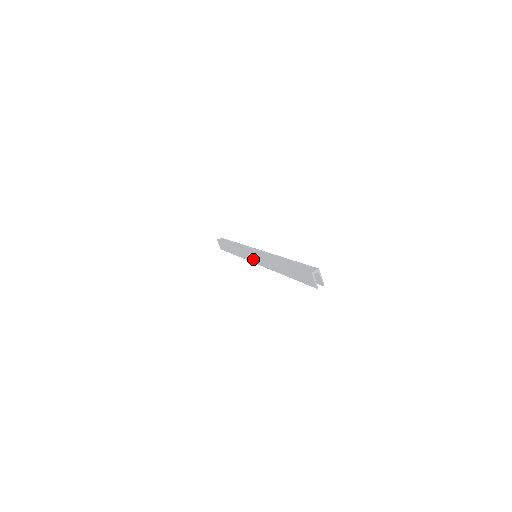
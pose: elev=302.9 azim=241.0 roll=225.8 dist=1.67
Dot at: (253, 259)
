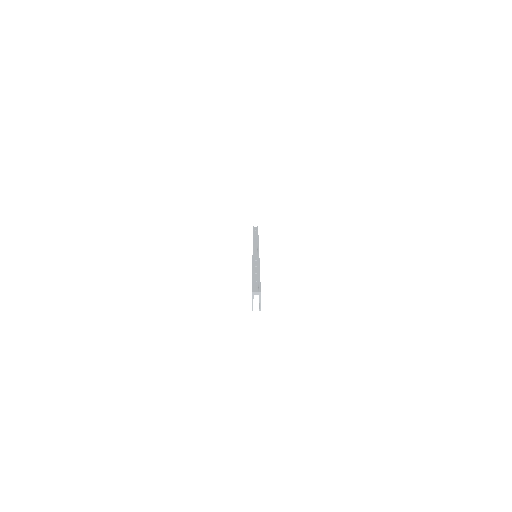
Dot at: occluded
